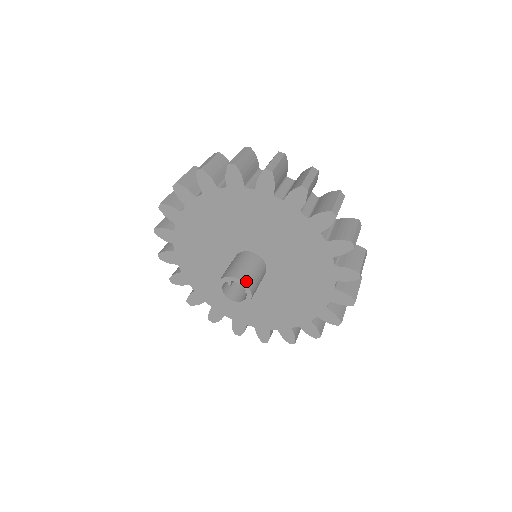
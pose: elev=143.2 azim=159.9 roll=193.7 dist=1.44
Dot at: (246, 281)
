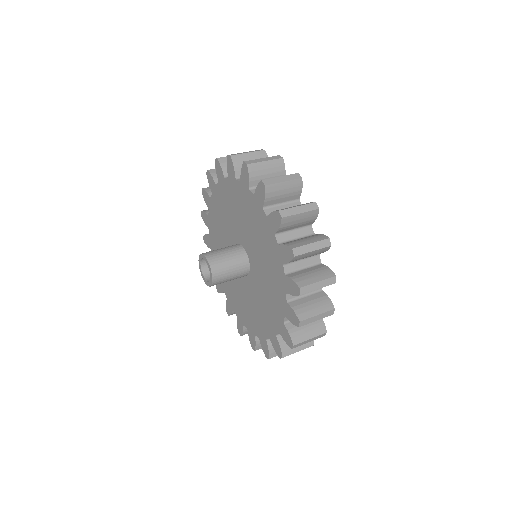
Dot at: (211, 262)
